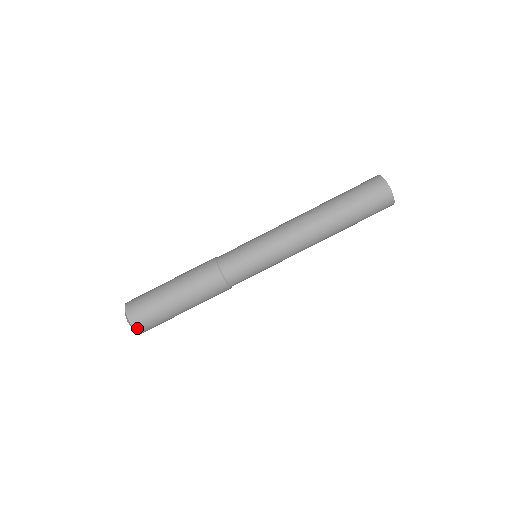
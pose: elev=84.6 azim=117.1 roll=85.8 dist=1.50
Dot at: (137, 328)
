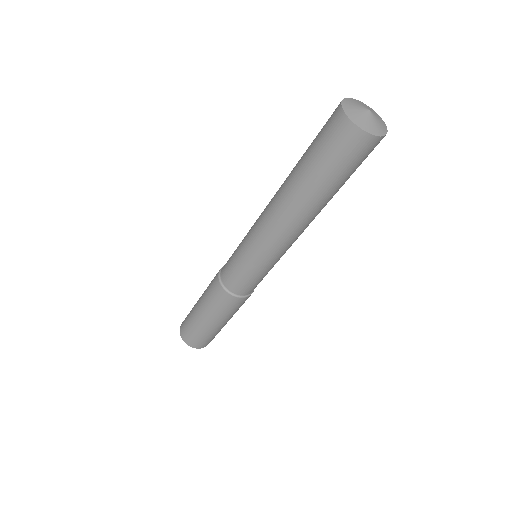
Dot at: (202, 347)
